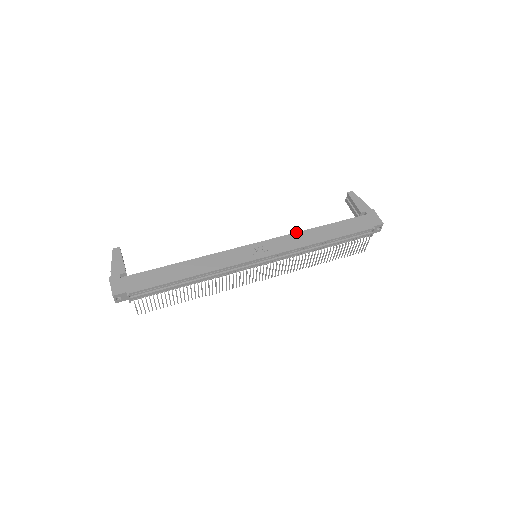
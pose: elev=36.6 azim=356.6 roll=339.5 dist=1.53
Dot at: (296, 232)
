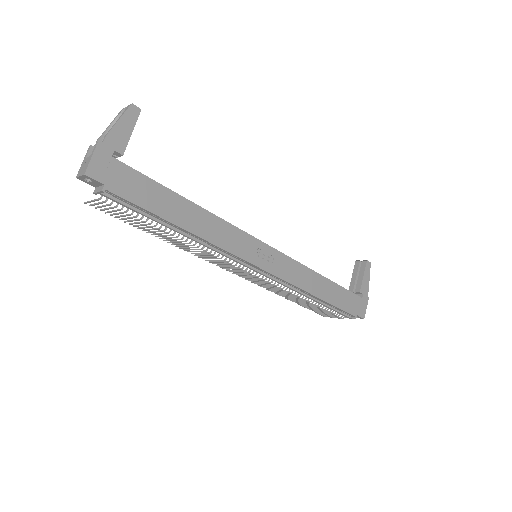
Dot at: (306, 266)
